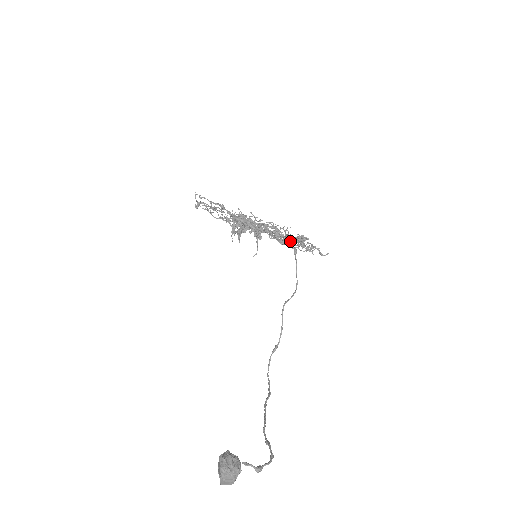
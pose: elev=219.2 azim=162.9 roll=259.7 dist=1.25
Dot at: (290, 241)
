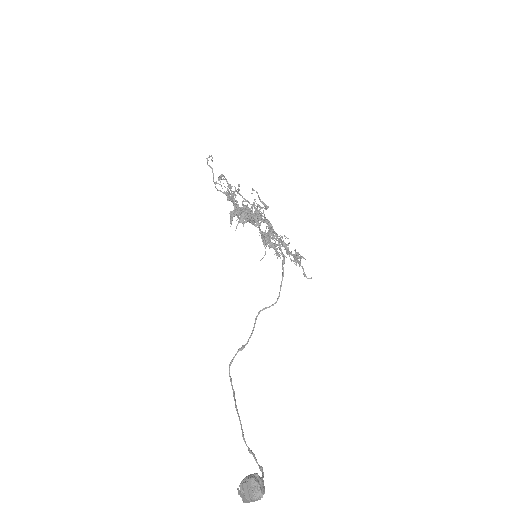
Dot at: occluded
